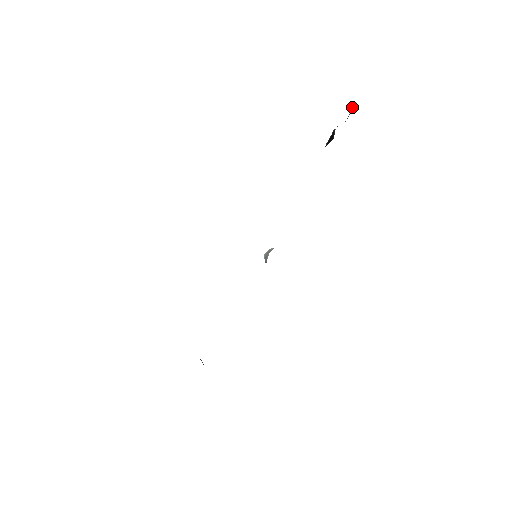
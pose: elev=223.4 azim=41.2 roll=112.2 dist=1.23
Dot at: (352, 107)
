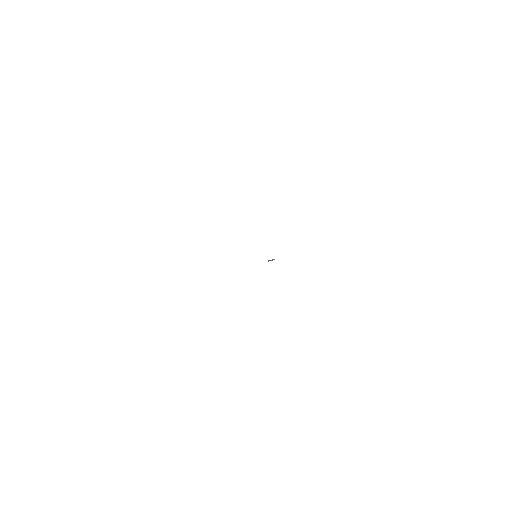
Dot at: occluded
